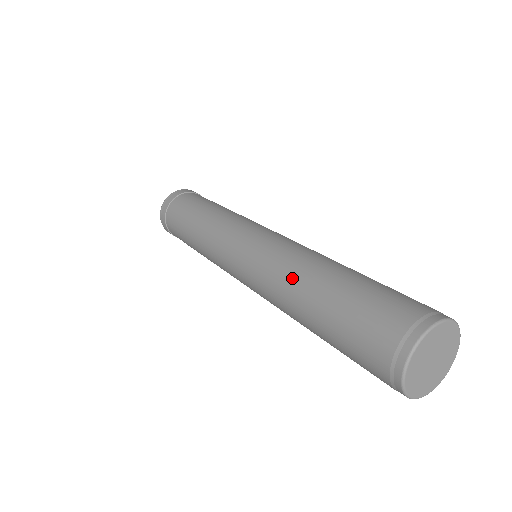
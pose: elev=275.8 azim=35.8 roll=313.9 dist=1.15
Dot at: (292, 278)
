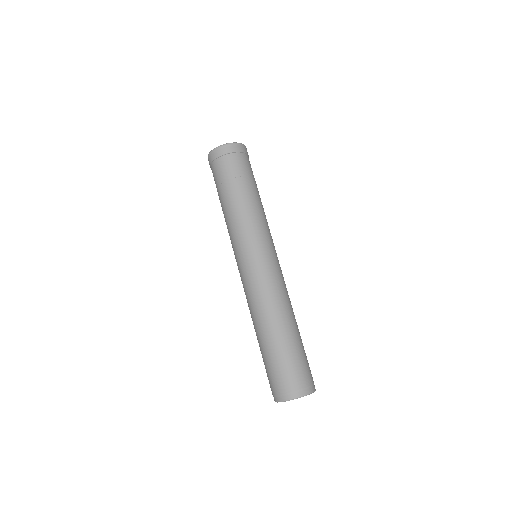
Dot at: (267, 314)
